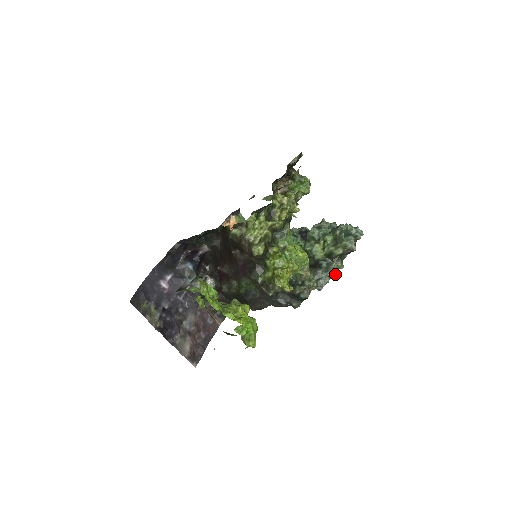
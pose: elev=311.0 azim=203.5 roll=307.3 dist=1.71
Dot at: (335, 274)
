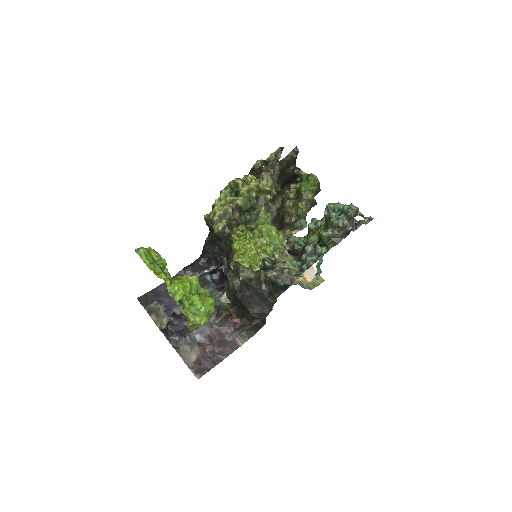
Dot at: (320, 256)
